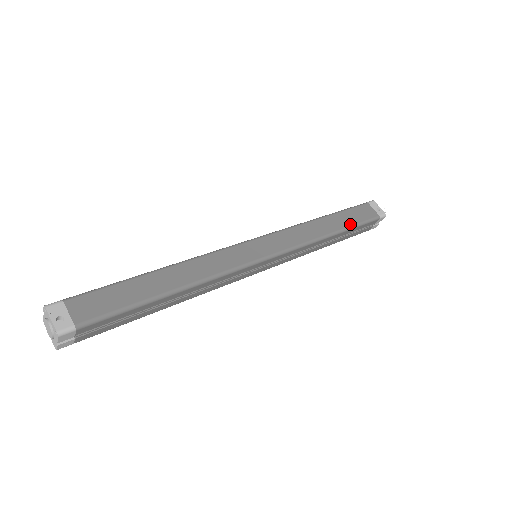
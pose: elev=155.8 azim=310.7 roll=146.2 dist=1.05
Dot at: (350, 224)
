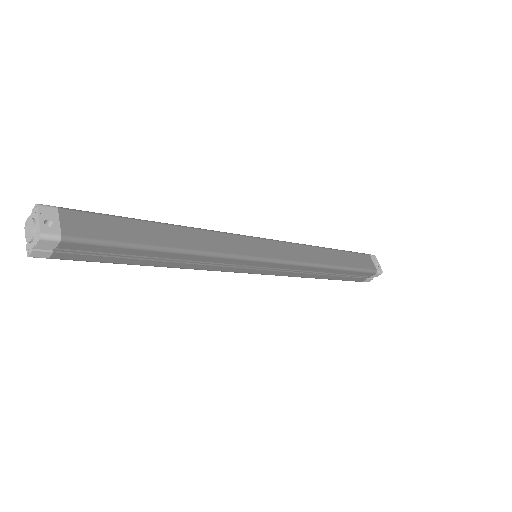
Dot at: (350, 265)
